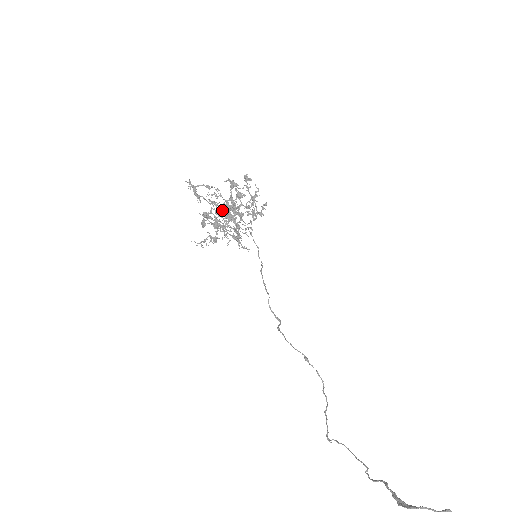
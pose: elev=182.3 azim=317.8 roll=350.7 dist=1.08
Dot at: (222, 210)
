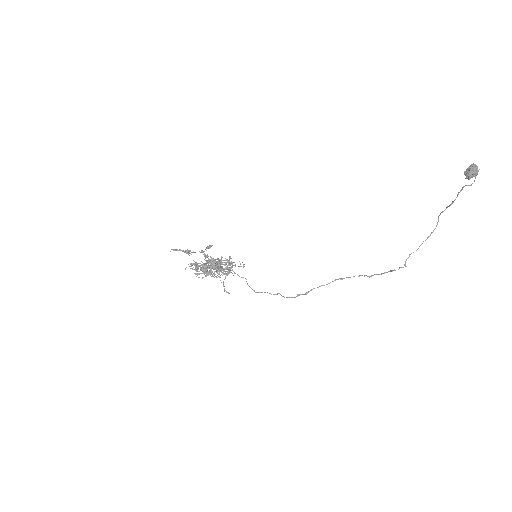
Dot at: (205, 265)
